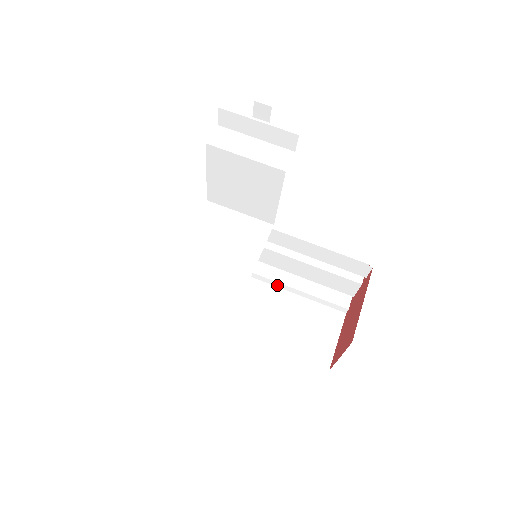
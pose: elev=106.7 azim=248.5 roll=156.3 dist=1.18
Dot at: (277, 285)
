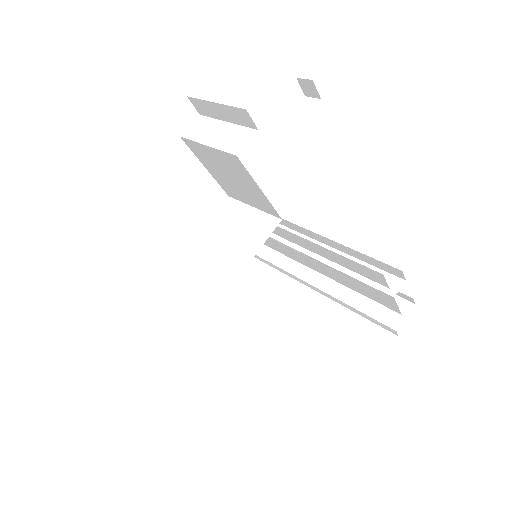
Dot at: (321, 292)
